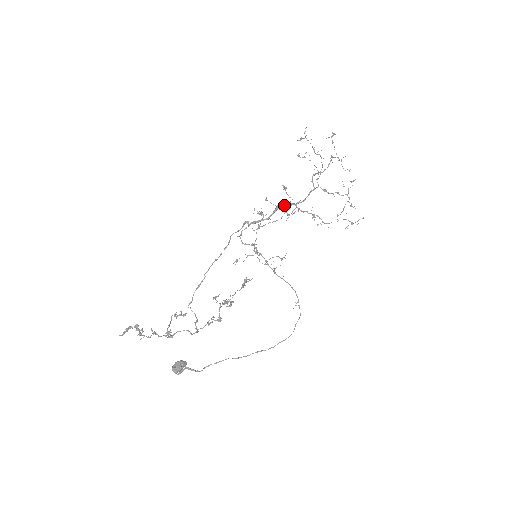
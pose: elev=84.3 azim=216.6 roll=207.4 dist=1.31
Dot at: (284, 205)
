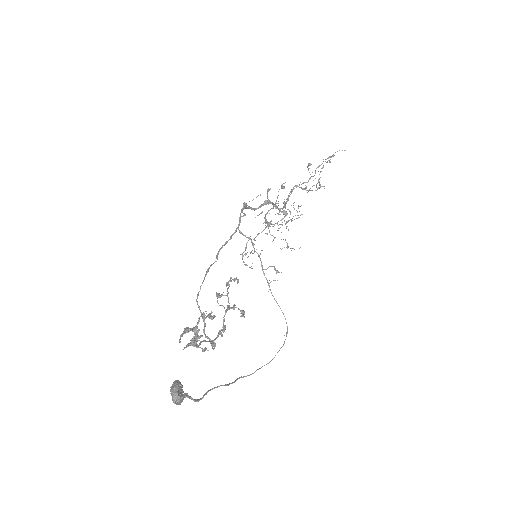
Dot at: (272, 204)
